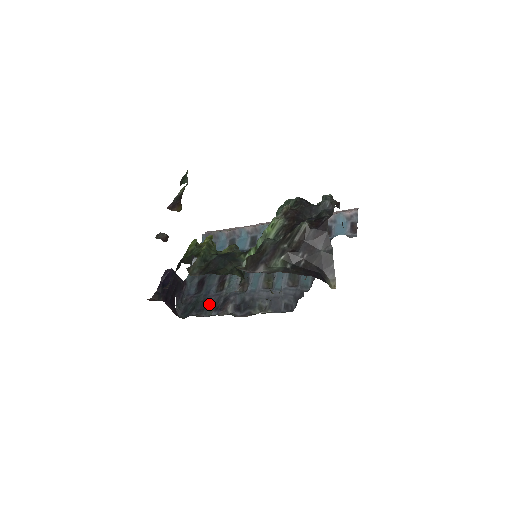
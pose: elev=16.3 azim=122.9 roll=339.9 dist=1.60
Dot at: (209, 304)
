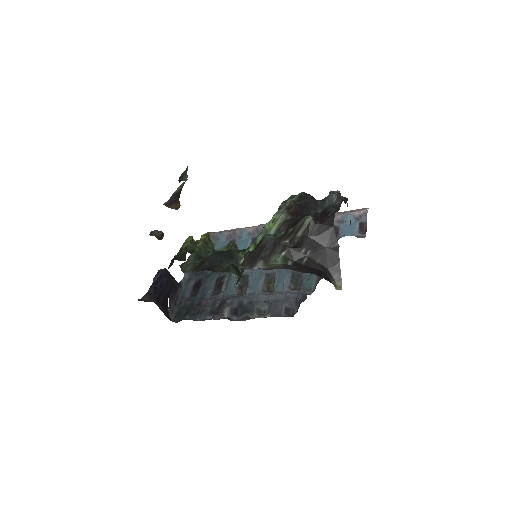
Dot at: (204, 308)
